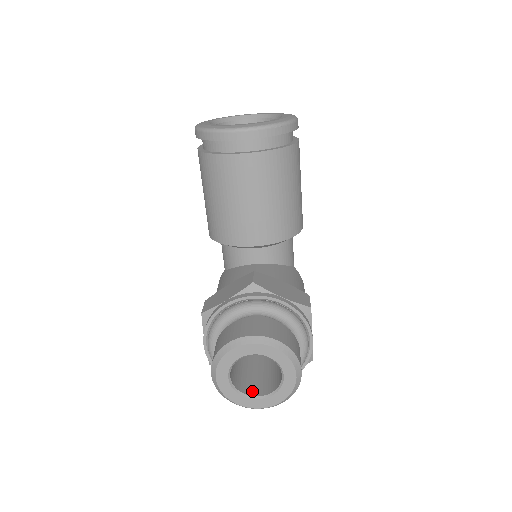
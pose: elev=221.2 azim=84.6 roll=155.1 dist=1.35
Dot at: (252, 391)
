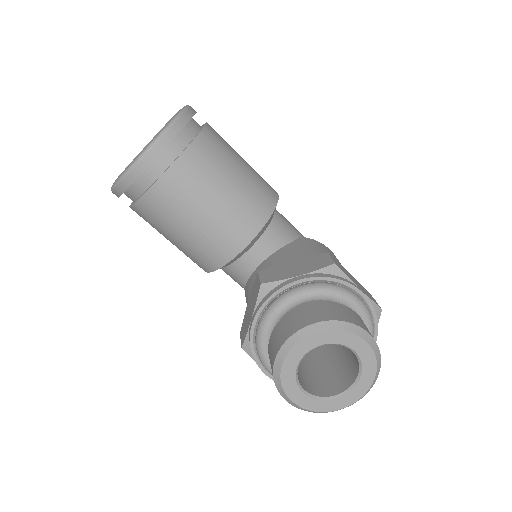
Dot at: (339, 387)
